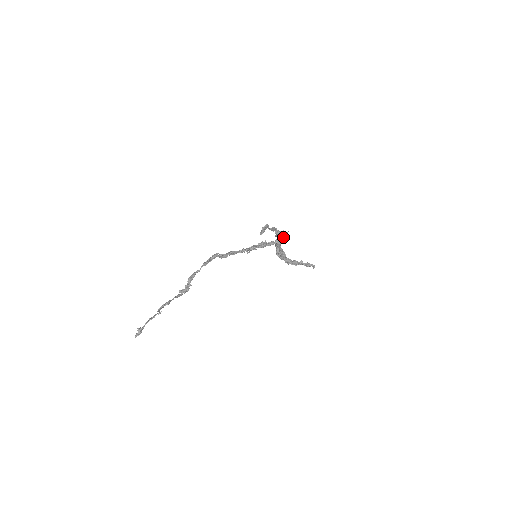
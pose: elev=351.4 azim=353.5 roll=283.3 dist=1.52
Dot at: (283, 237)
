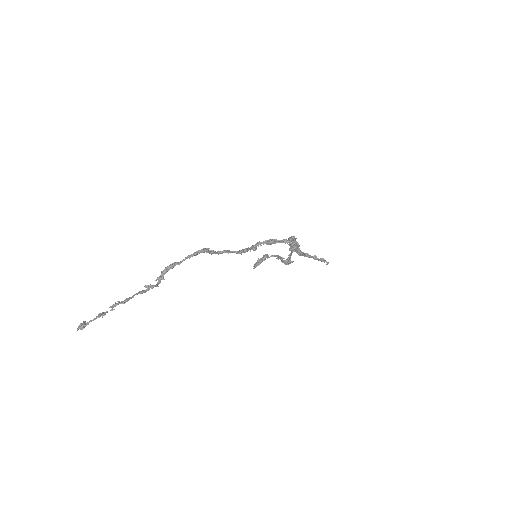
Dot at: (286, 264)
